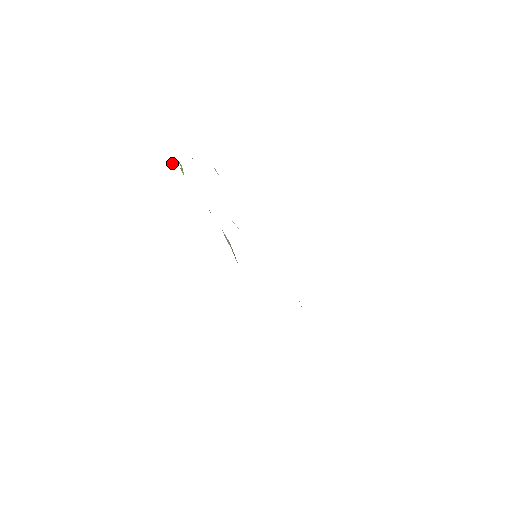
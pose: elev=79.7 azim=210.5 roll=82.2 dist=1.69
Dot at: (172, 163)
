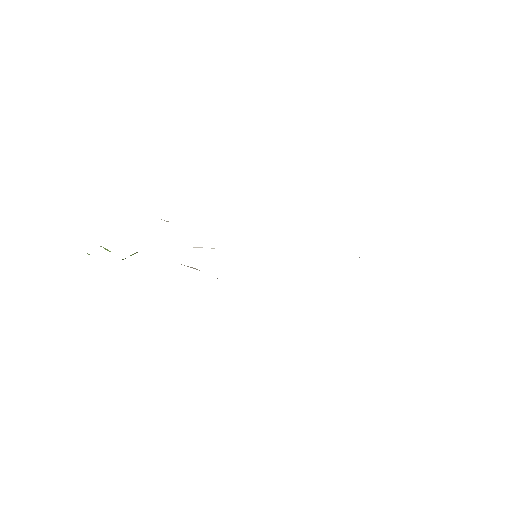
Dot at: occluded
